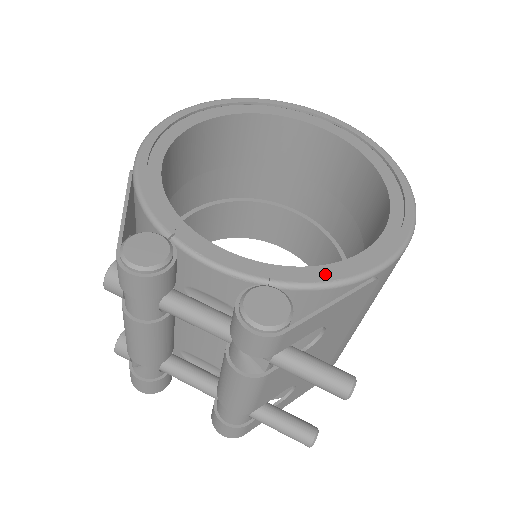
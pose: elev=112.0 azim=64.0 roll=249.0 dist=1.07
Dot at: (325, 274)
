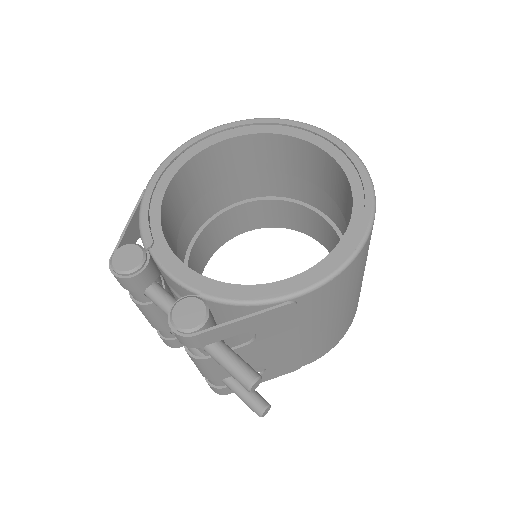
Dot at: (245, 294)
